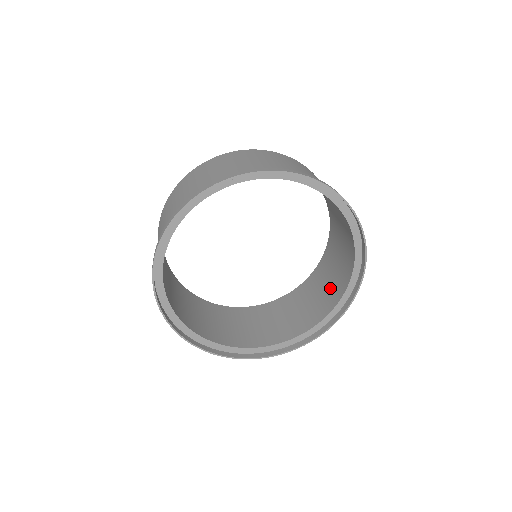
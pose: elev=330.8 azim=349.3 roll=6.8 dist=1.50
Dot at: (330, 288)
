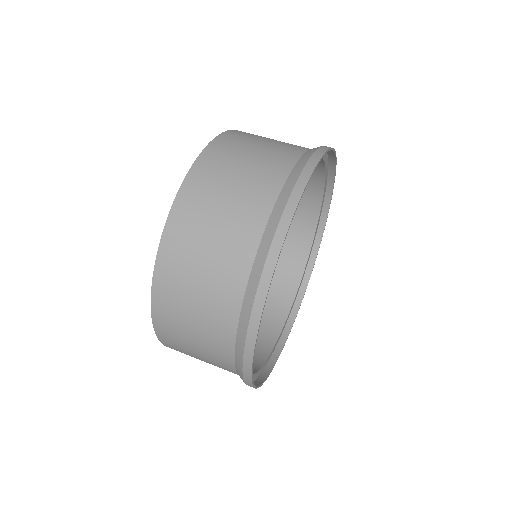
Dot at: occluded
